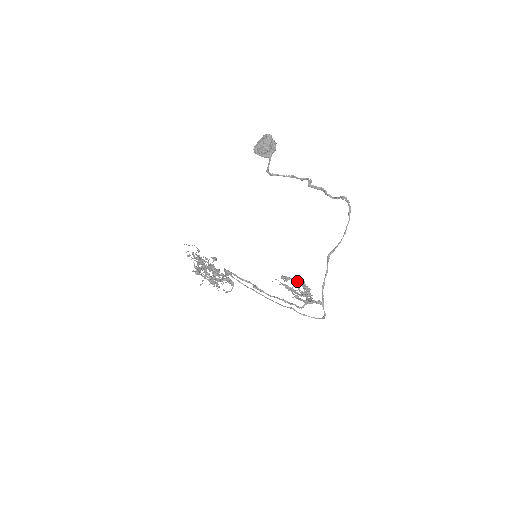
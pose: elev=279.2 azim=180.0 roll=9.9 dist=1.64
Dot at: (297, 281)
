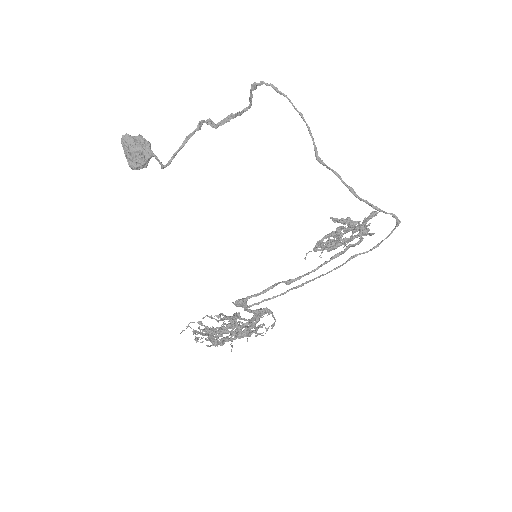
Dot at: (331, 232)
